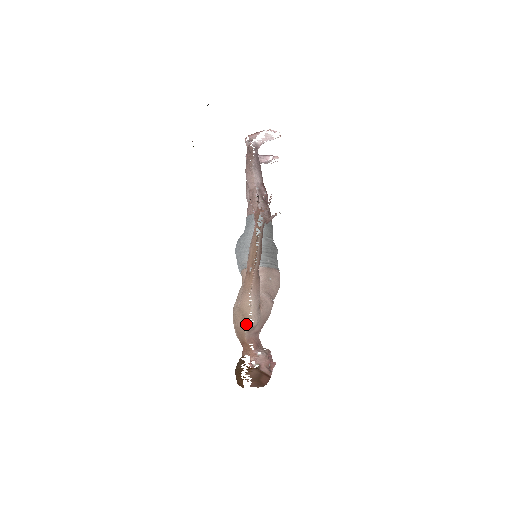
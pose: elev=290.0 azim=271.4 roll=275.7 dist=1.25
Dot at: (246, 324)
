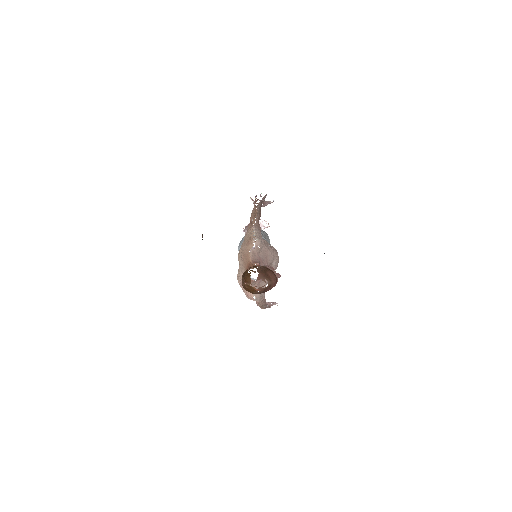
Dot at: (251, 242)
